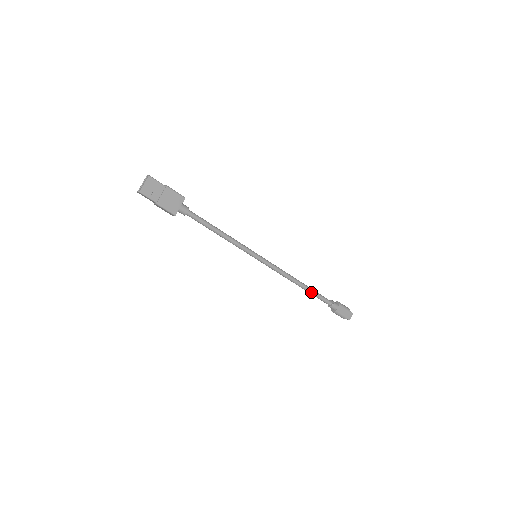
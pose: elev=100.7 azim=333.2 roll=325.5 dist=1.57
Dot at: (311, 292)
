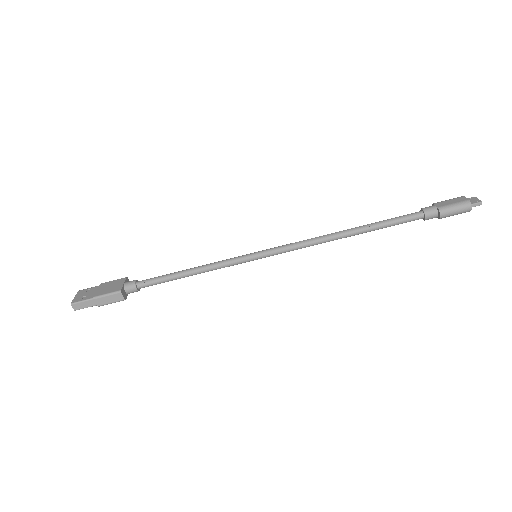
Dot at: (373, 225)
